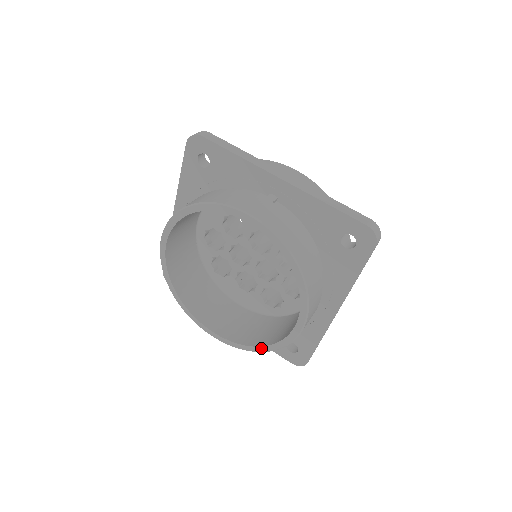
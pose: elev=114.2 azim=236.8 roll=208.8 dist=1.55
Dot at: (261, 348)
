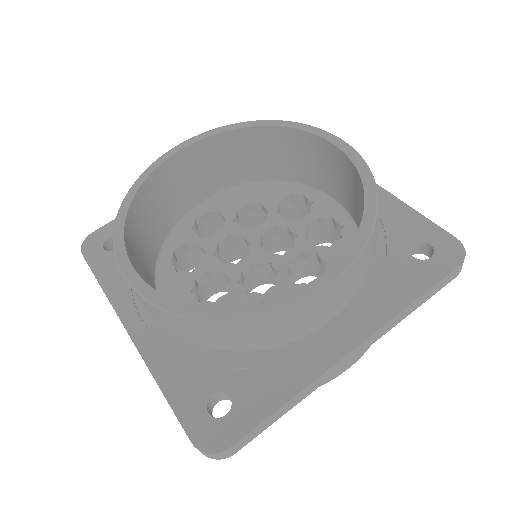
Dot at: (213, 311)
